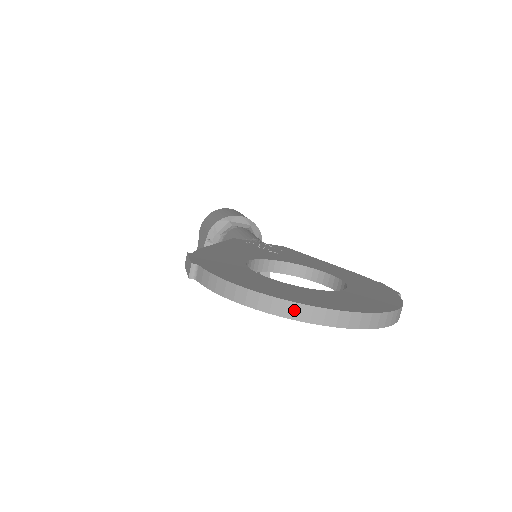
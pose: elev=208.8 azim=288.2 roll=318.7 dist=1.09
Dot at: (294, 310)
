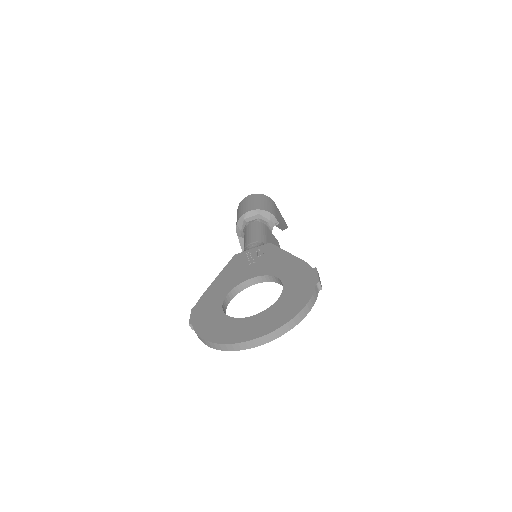
Dot at: (231, 347)
